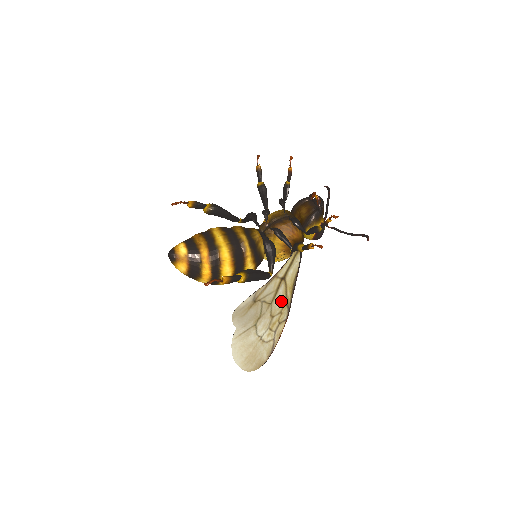
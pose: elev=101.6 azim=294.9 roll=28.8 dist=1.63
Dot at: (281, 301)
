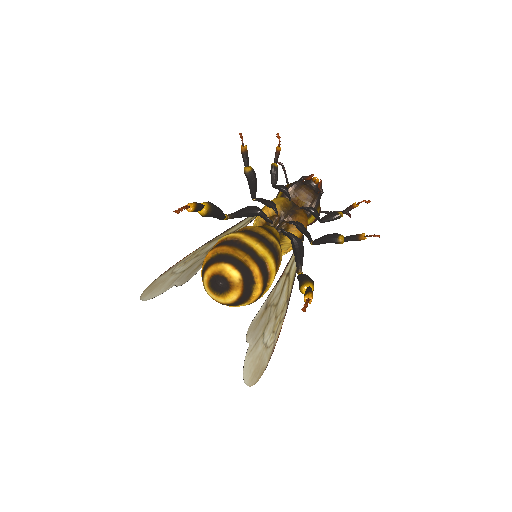
Dot at: (284, 299)
